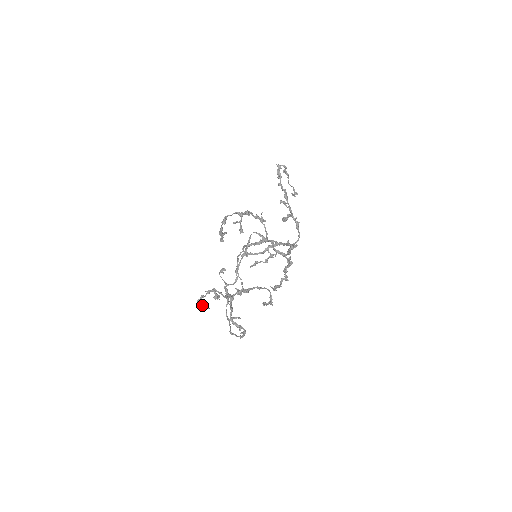
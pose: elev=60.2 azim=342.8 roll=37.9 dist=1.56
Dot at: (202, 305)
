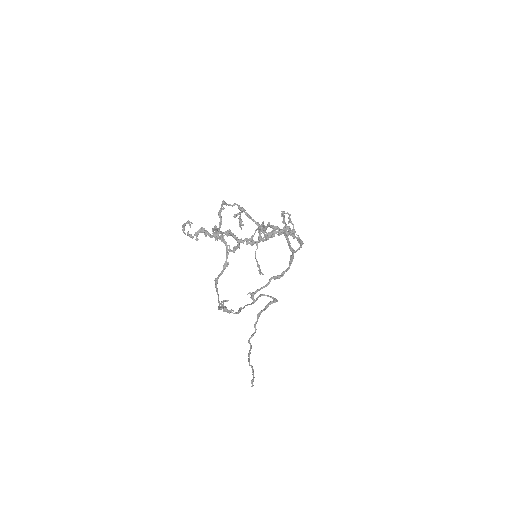
Dot at: (186, 222)
